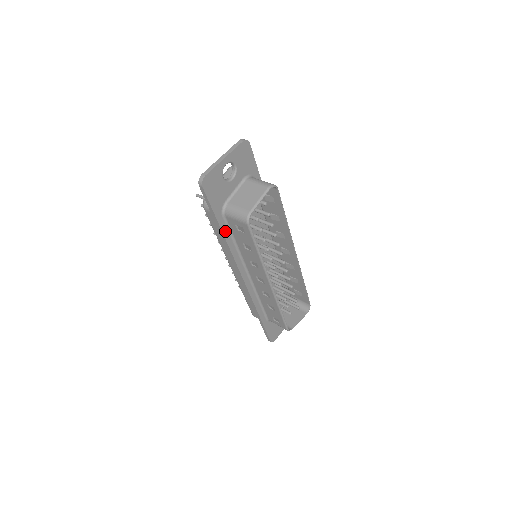
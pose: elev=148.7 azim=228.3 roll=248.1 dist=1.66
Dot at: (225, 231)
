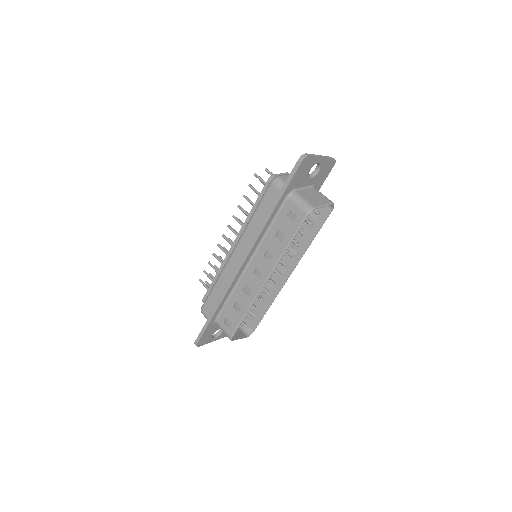
Dot at: (275, 211)
